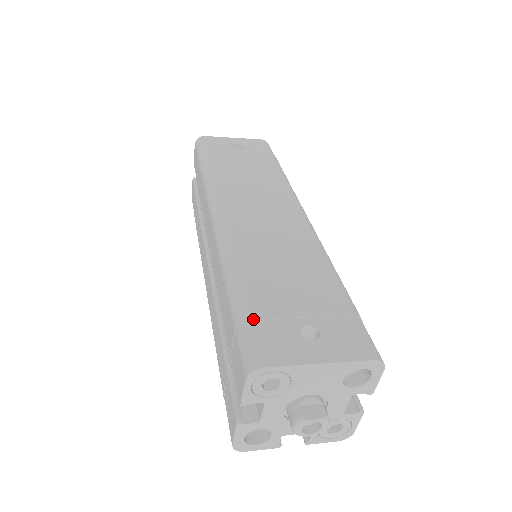
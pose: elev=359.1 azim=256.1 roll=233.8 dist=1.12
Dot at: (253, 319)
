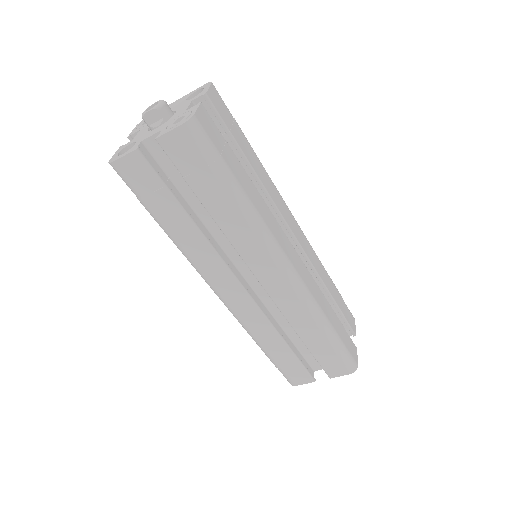
Dot at: occluded
